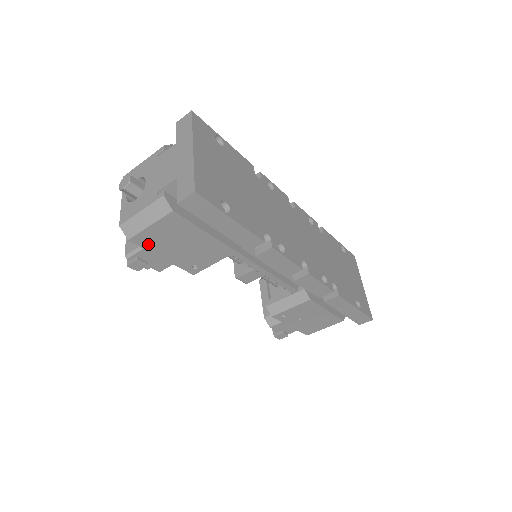
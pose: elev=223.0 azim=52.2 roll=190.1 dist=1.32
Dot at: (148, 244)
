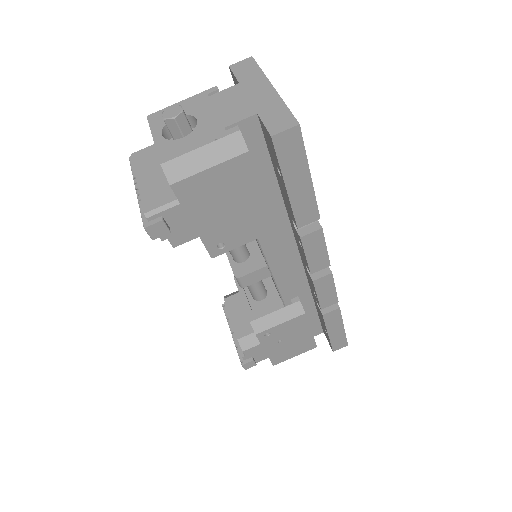
Dot at: (189, 198)
